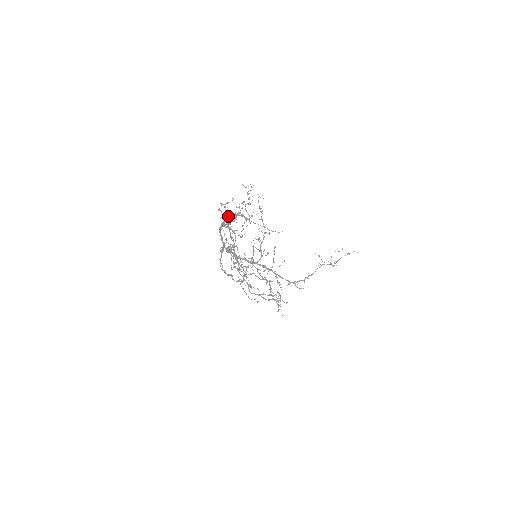
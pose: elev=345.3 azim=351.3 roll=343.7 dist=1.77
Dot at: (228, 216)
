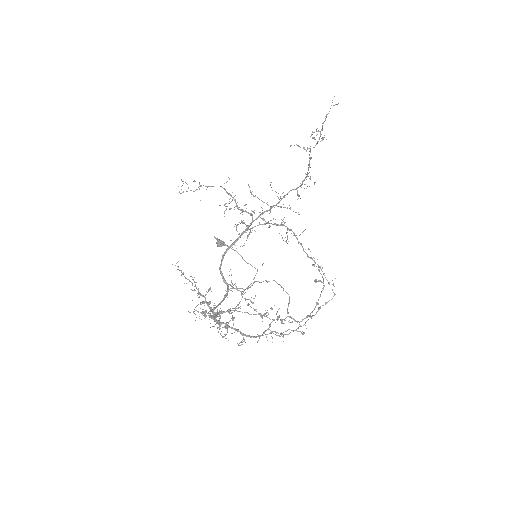
Dot at: (205, 302)
